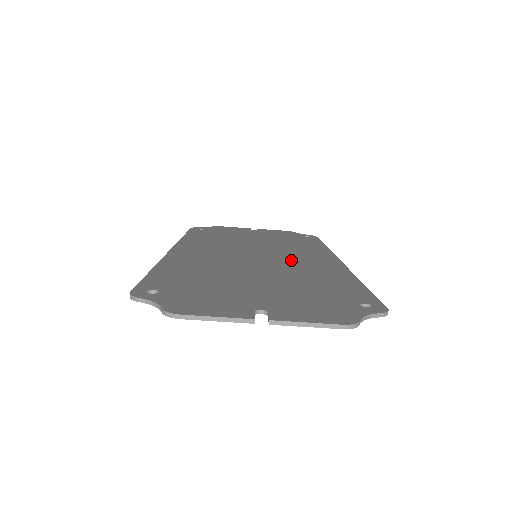
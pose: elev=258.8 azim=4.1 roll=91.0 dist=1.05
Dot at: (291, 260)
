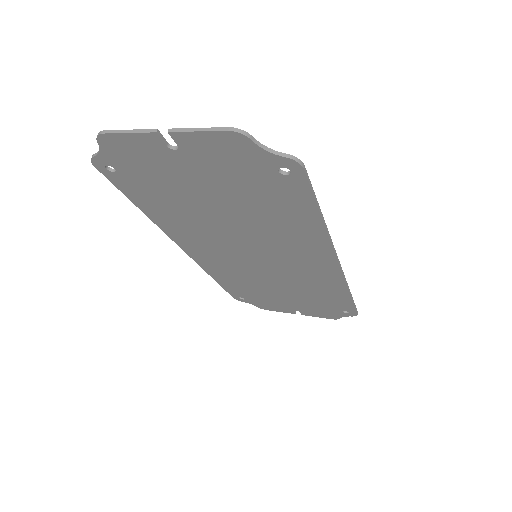
Dot at: (283, 250)
